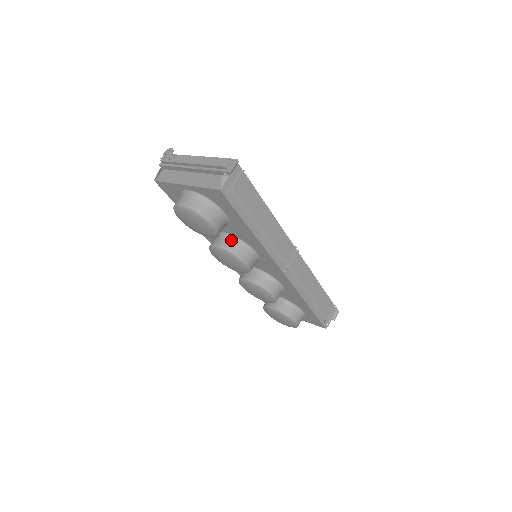
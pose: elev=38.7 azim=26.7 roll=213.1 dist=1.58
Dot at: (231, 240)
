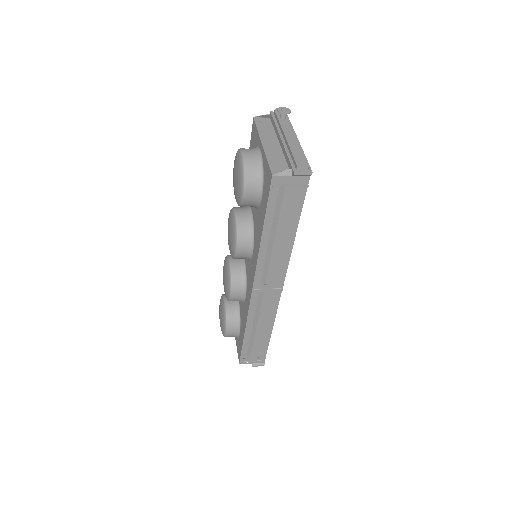
Dot at: (248, 222)
